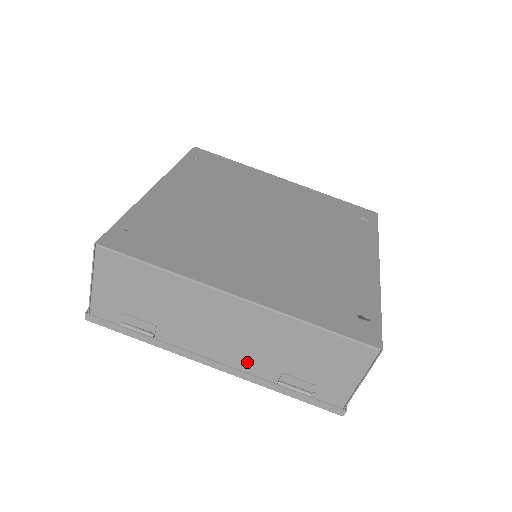
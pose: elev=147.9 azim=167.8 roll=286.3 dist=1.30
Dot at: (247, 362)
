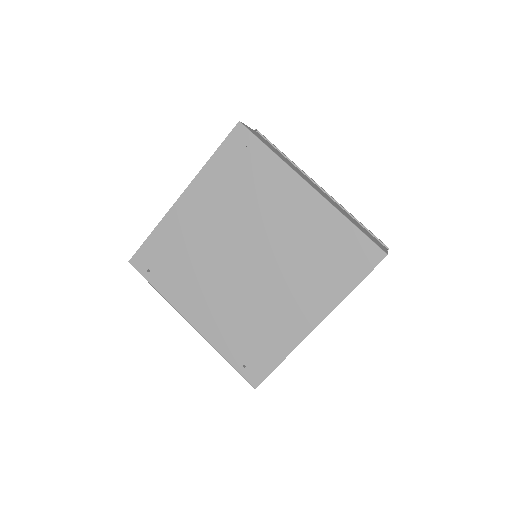
Dot at: occluded
